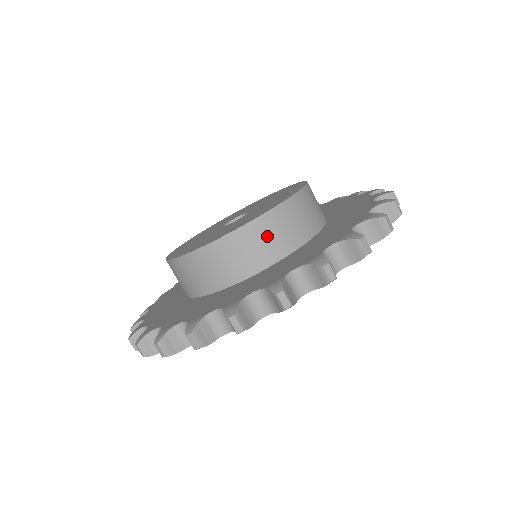
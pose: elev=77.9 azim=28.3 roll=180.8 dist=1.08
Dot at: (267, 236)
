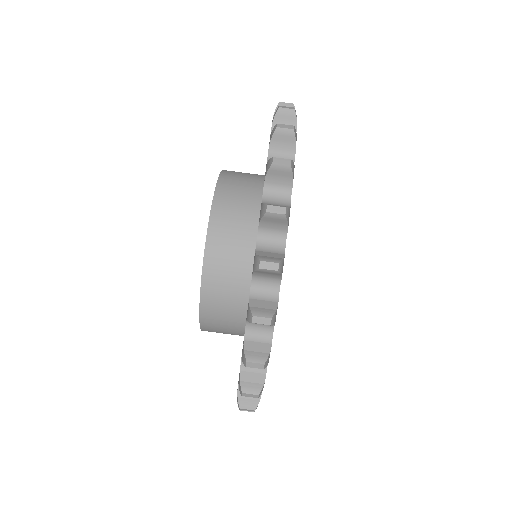
Dot at: (240, 174)
